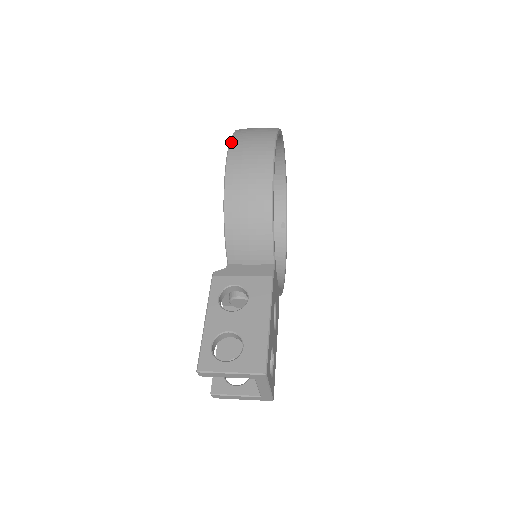
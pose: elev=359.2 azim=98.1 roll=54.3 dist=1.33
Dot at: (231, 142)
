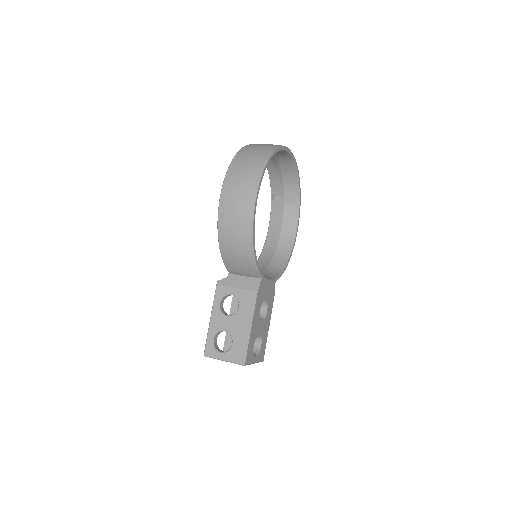
Dot at: (224, 183)
